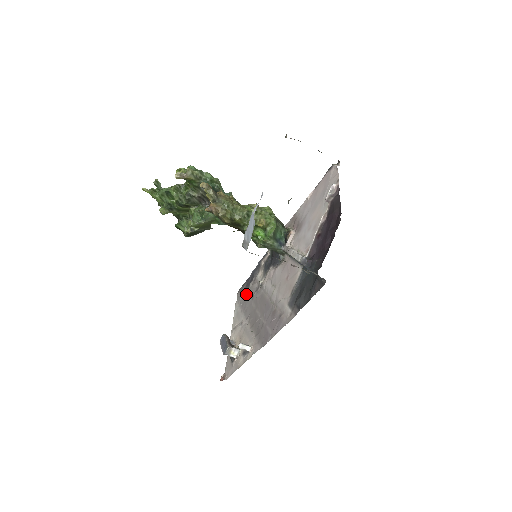
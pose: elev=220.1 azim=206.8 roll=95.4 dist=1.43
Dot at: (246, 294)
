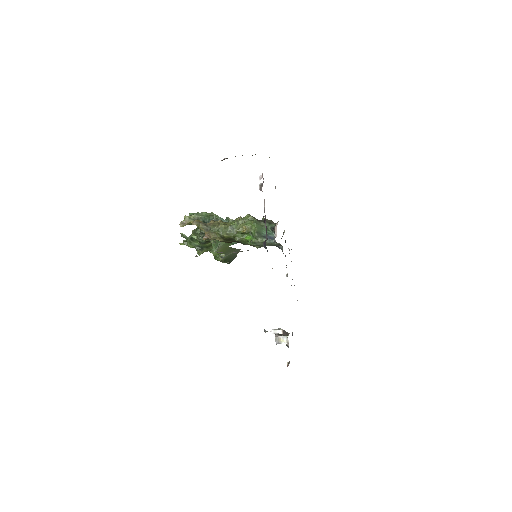
Dot at: occluded
